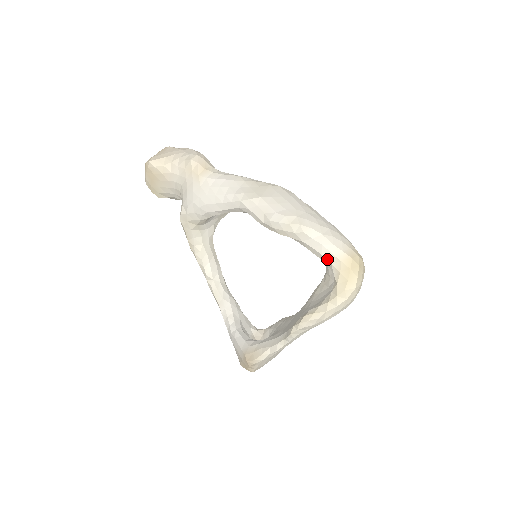
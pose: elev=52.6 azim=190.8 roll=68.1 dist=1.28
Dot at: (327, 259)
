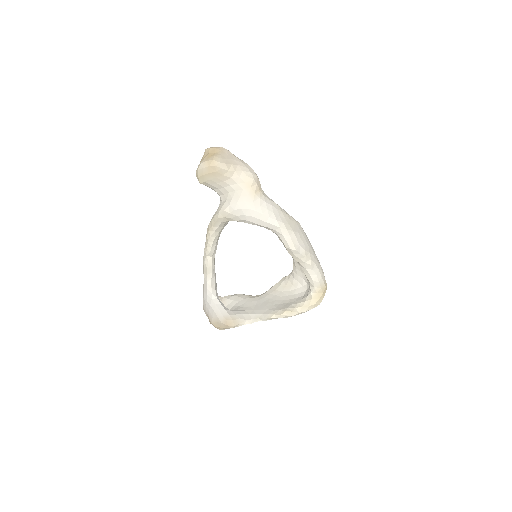
Dot at: (314, 284)
